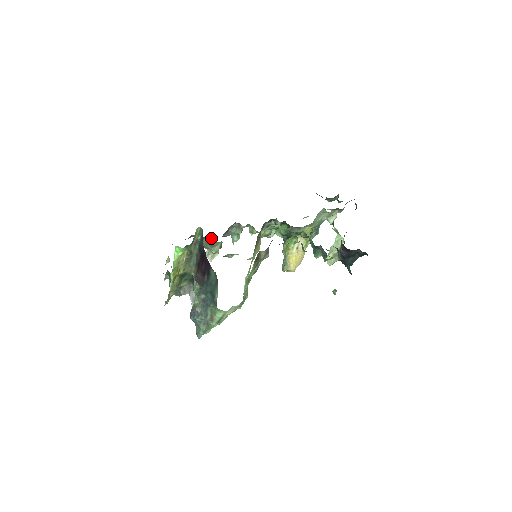
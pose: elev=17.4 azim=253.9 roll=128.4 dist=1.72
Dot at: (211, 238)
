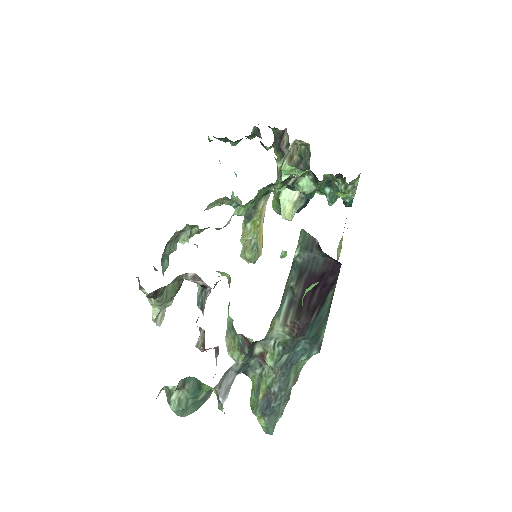
Dot at: (184, 275)
